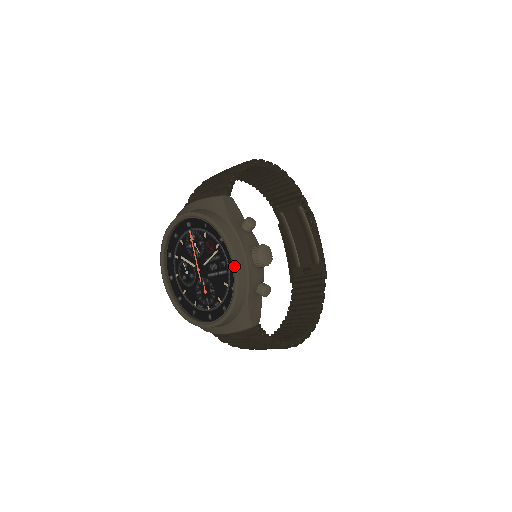
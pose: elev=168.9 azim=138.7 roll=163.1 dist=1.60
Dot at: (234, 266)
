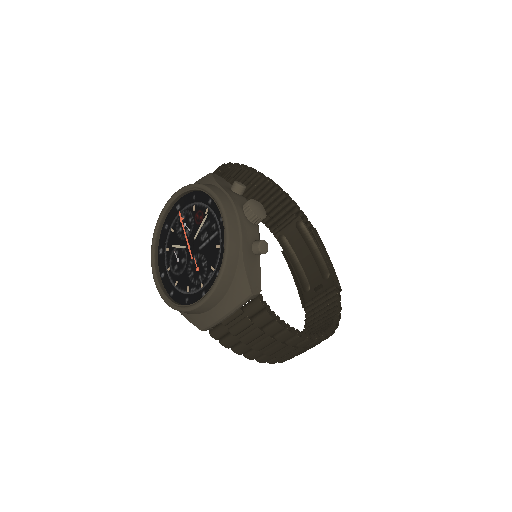
Dot at: (223, 215)
